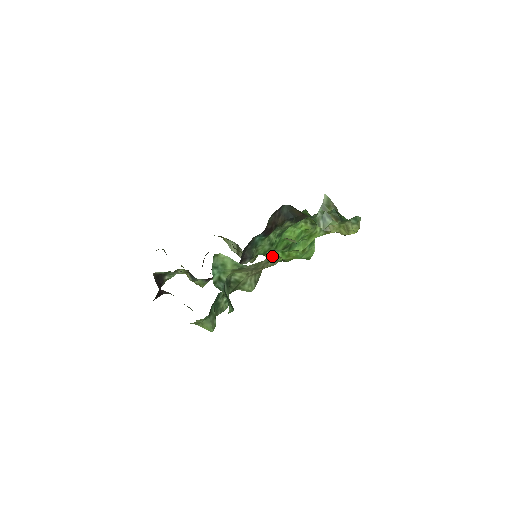
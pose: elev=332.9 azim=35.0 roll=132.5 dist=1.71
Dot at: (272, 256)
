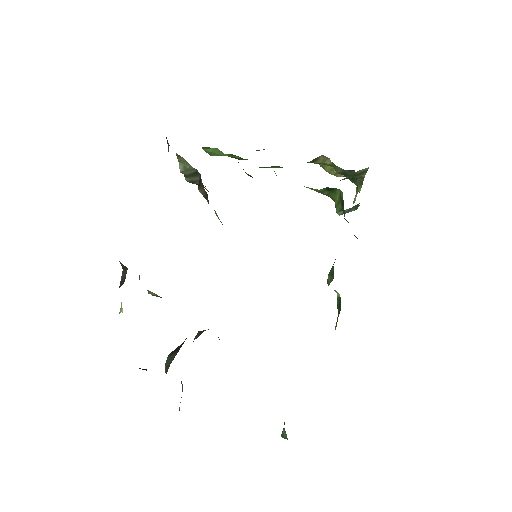
Dot at: occluded
